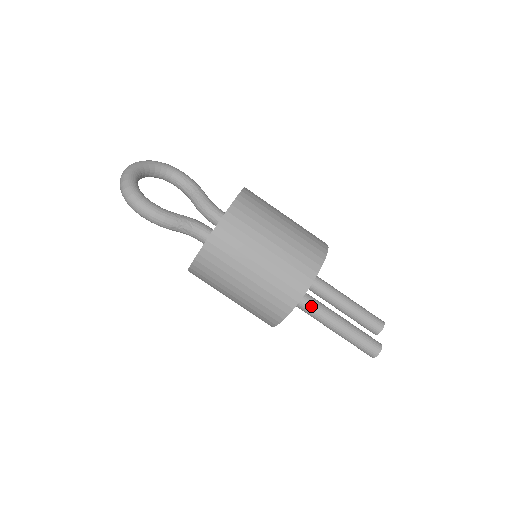
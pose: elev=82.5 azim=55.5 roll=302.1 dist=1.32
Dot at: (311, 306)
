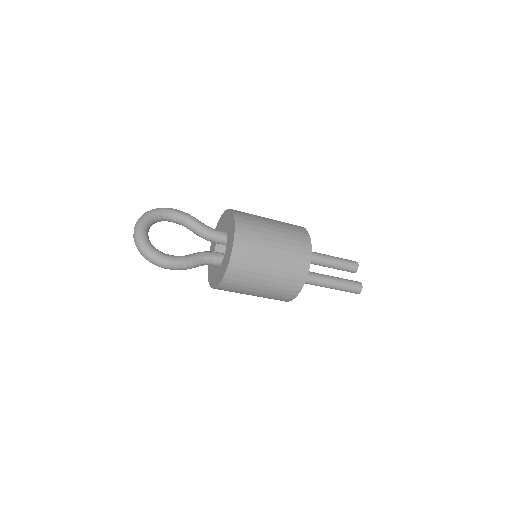
Dot at: (308, 279)
